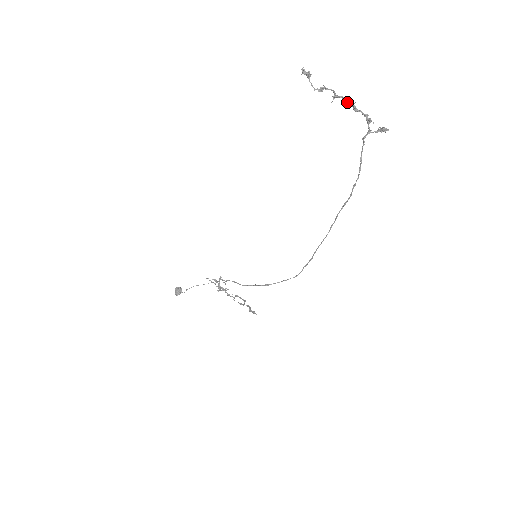
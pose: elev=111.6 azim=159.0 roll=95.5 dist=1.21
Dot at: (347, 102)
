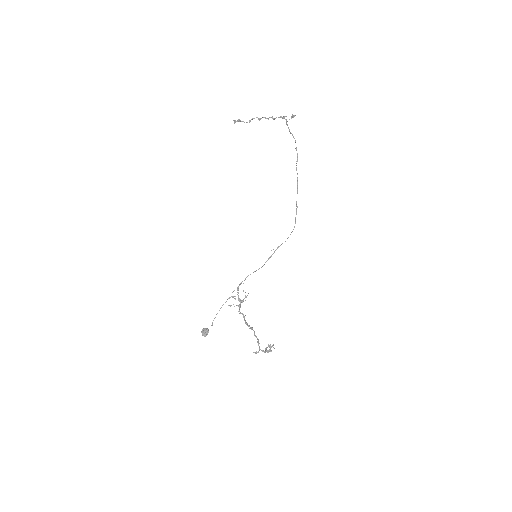
Dot at: (267, 118)
